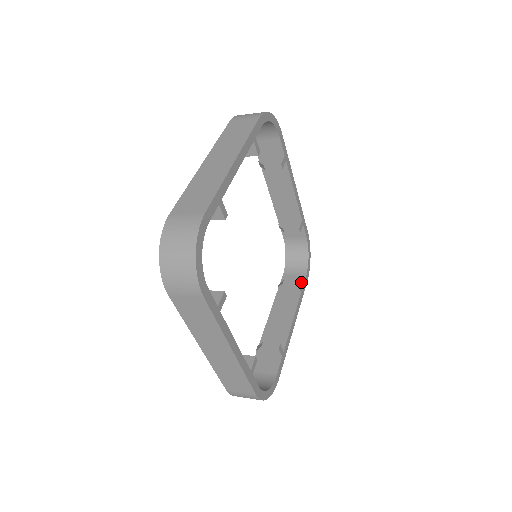
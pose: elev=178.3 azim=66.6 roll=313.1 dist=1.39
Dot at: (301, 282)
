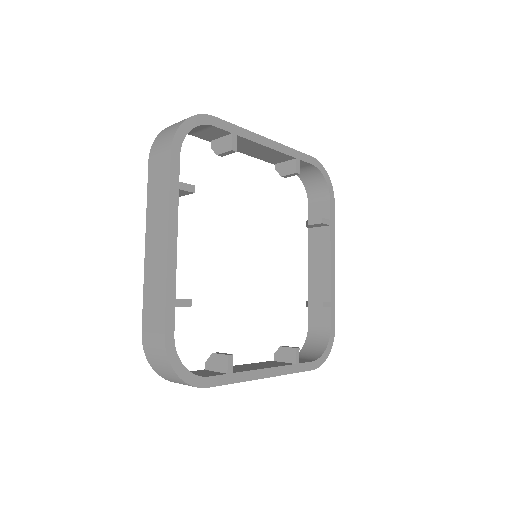
Dot at: (327, 211)
